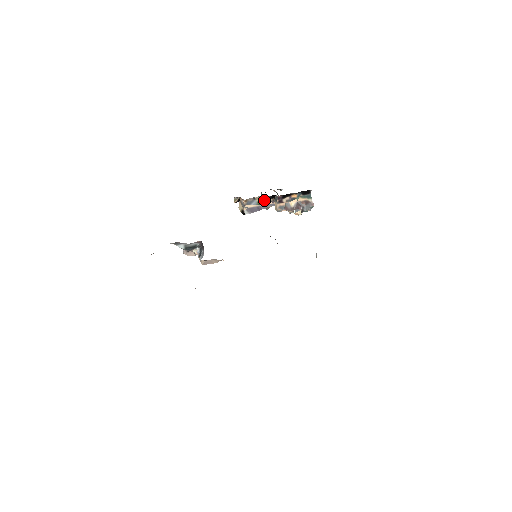
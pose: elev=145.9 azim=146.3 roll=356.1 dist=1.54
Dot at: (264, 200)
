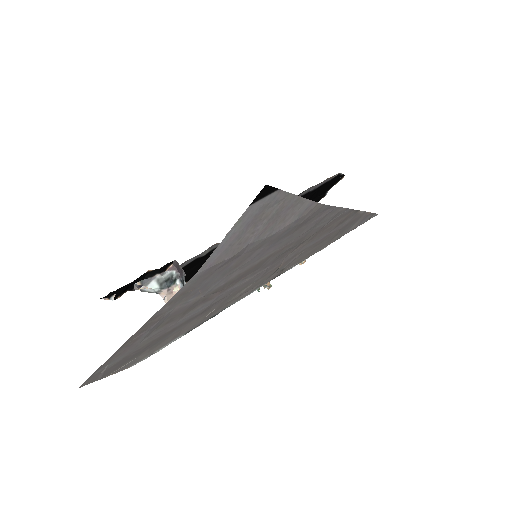
Dot at: occluded
